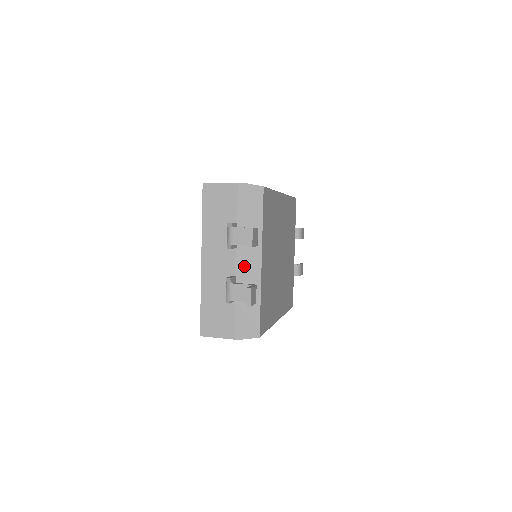
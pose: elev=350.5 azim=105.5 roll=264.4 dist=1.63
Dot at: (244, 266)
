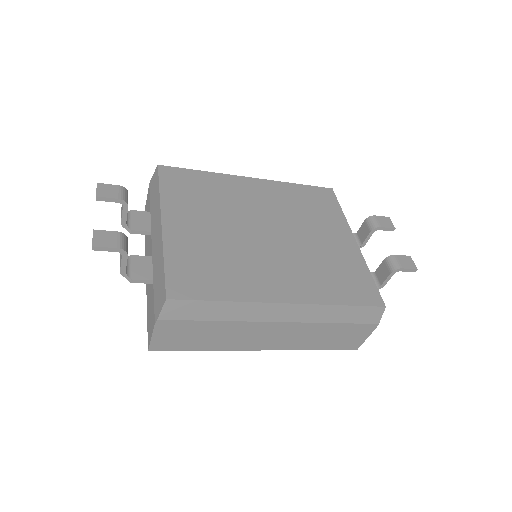
Dot at: (155, 241)
